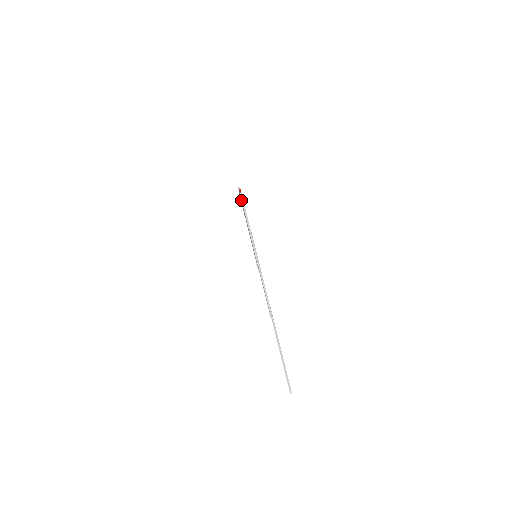
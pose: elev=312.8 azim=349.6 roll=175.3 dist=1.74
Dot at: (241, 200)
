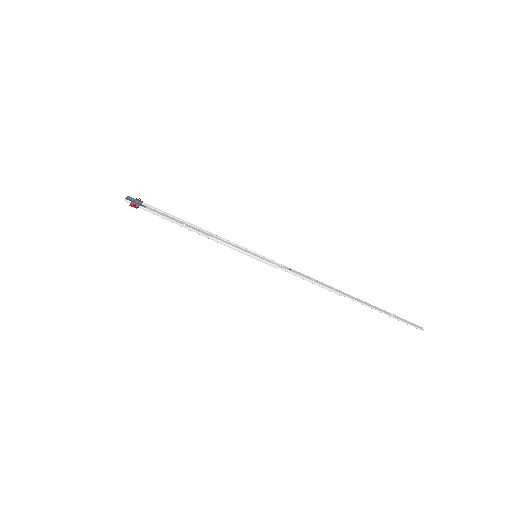
Dot at: occluded
